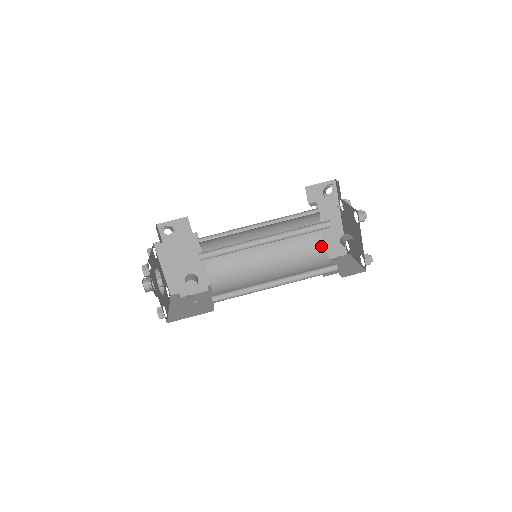
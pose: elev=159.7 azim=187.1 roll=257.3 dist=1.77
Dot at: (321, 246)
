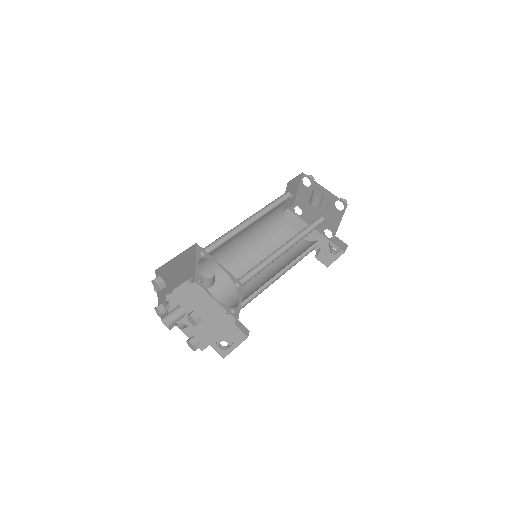
Dot at: (308, 243)
